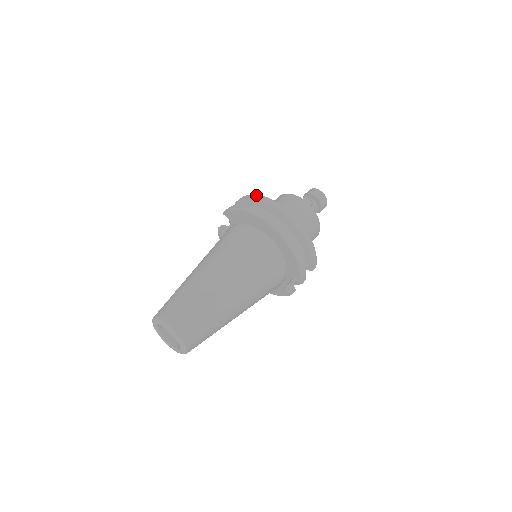
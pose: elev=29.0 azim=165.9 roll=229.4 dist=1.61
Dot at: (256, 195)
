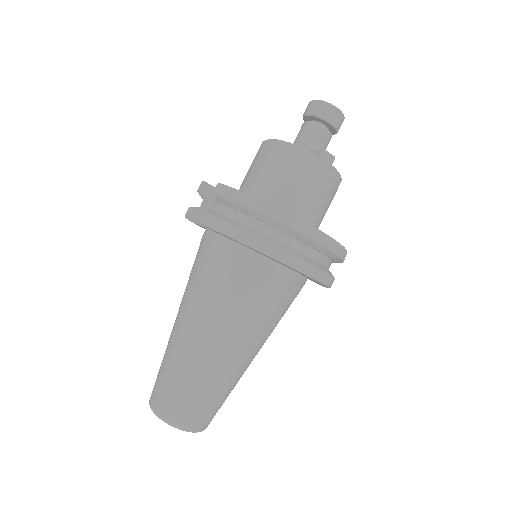
Dot at: (257, 202)
